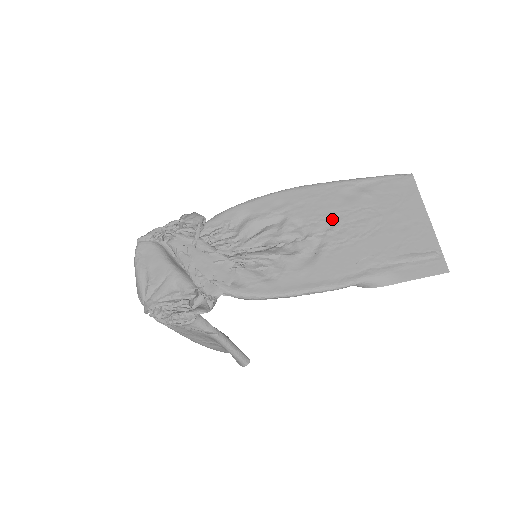
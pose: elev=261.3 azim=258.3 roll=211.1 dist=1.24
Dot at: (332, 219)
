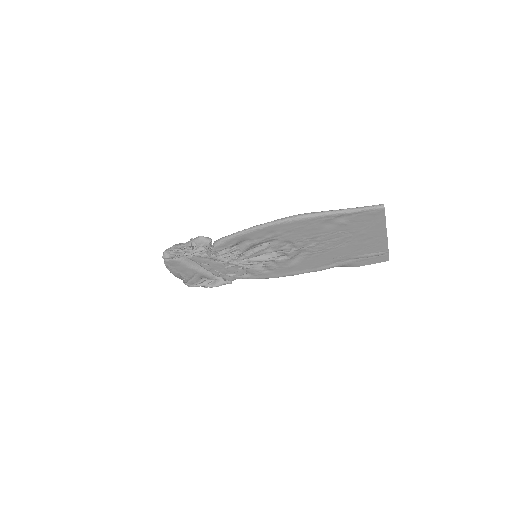
Dot at: (313, 239)
